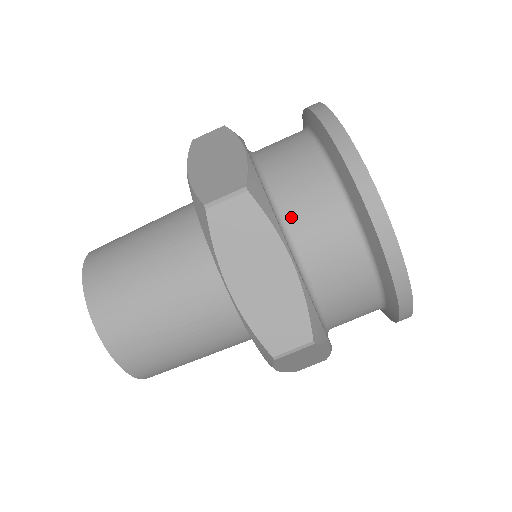
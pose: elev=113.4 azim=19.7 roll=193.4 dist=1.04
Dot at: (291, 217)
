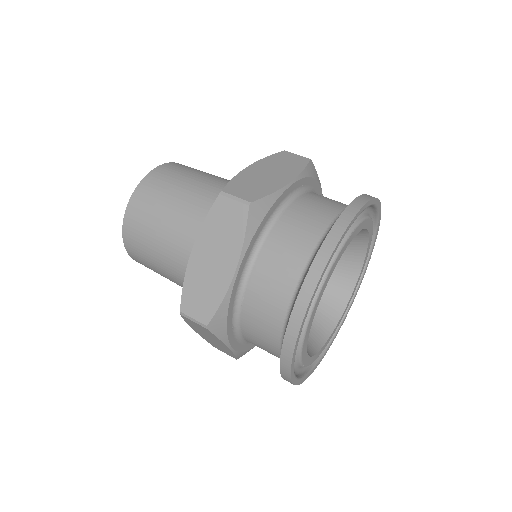
Dot at: (267, 247)
